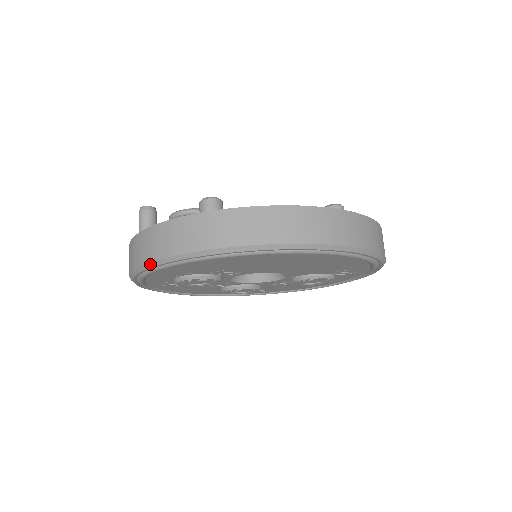
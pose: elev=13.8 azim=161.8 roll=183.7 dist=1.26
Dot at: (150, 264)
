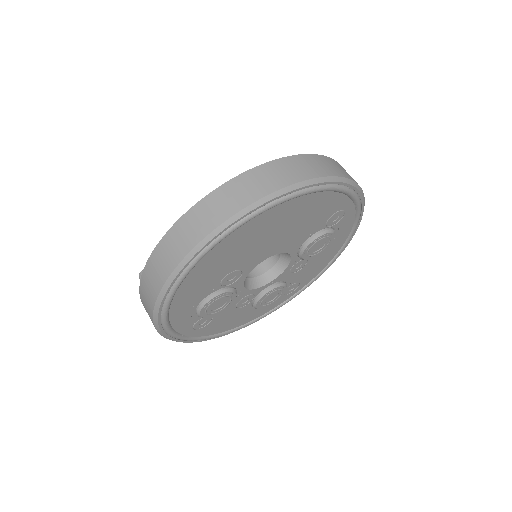
Dot at: (156, 305)
